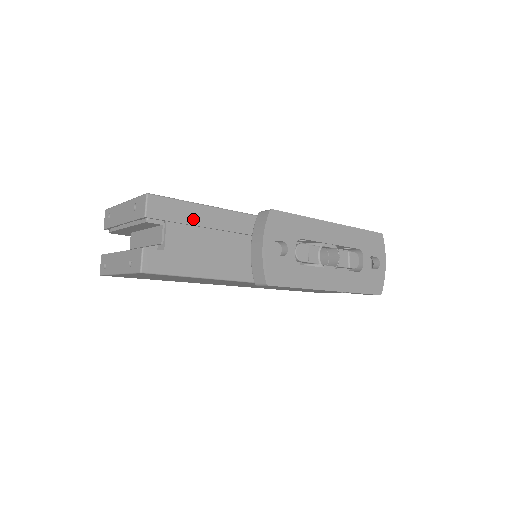
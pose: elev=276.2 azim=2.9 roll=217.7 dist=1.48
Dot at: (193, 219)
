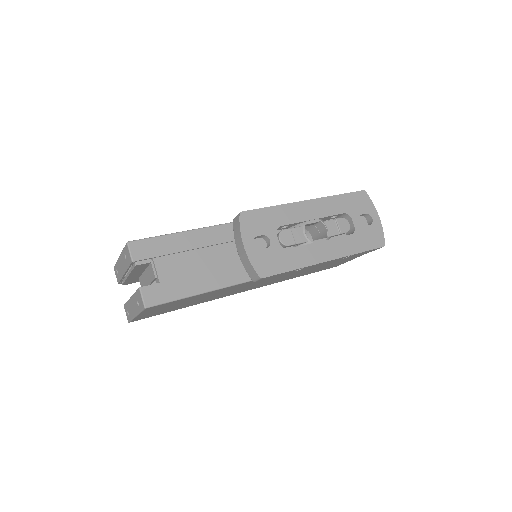
Dot at: (175, 247)
